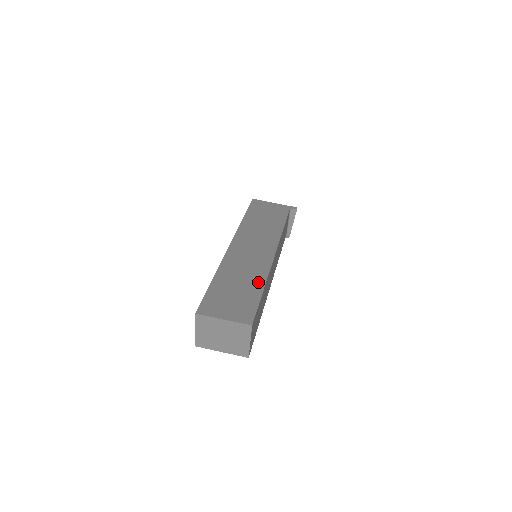
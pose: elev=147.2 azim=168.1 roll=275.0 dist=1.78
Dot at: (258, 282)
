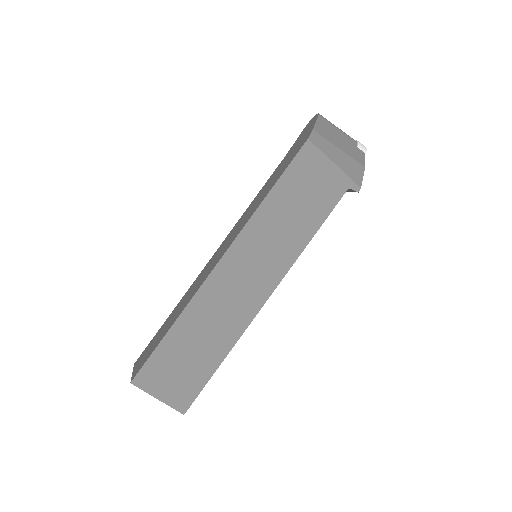
Dot at: (221, 349)
